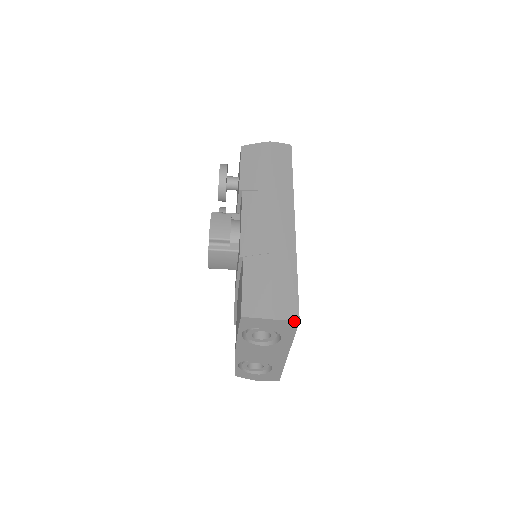
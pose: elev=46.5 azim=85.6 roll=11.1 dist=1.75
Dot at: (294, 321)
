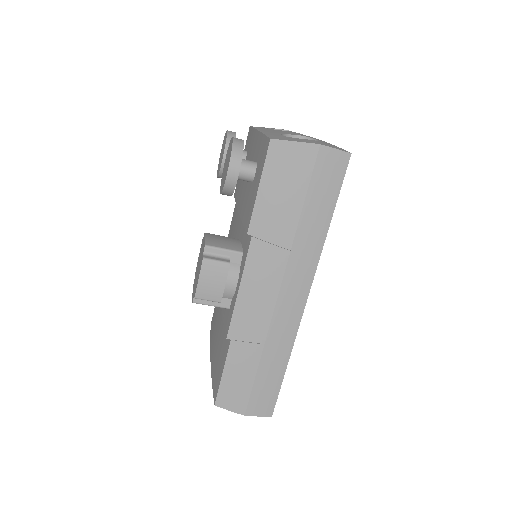
Dot at: (266, 416)
